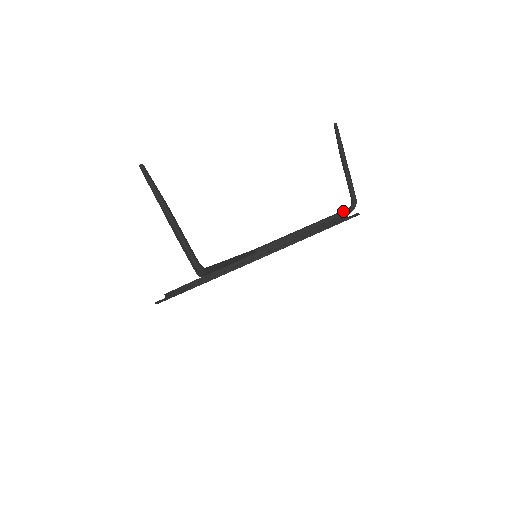
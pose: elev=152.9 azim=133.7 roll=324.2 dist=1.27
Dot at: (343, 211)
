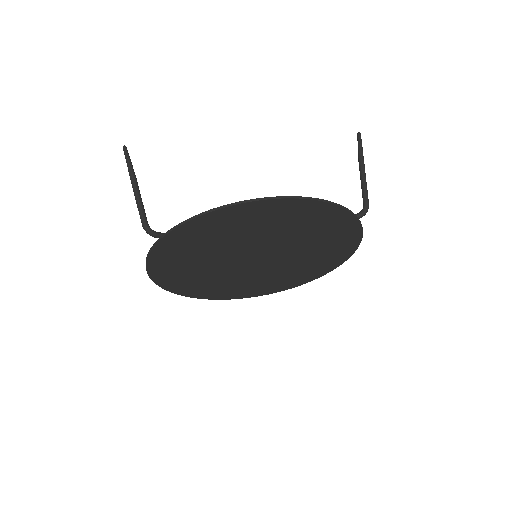
Dot at: occluded
